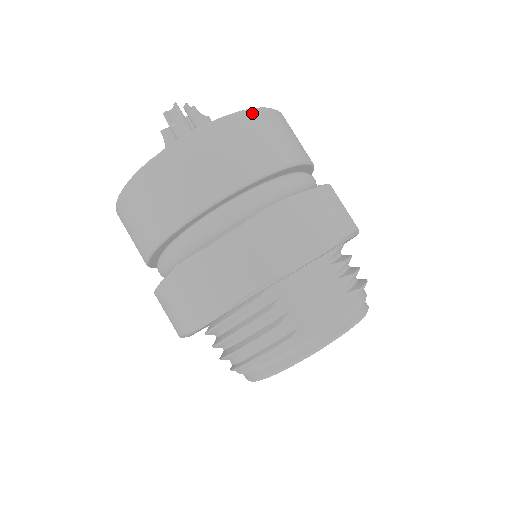
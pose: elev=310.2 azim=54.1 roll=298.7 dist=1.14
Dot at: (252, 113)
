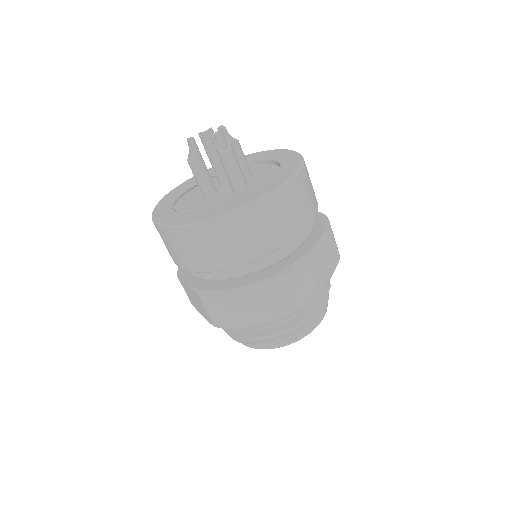
Dot at: (304, 167)
